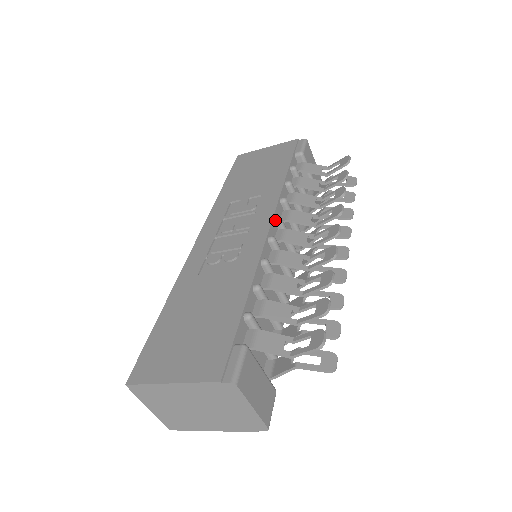
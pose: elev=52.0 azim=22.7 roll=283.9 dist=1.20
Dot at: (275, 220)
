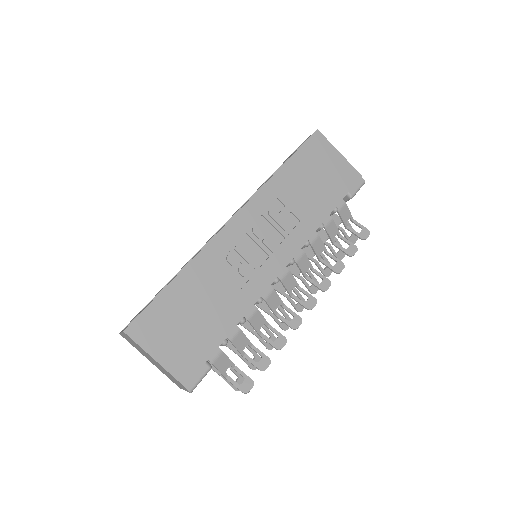
Dot at: (290, 262)
